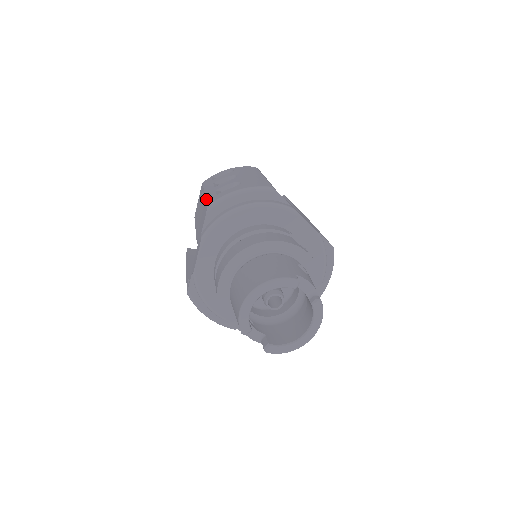
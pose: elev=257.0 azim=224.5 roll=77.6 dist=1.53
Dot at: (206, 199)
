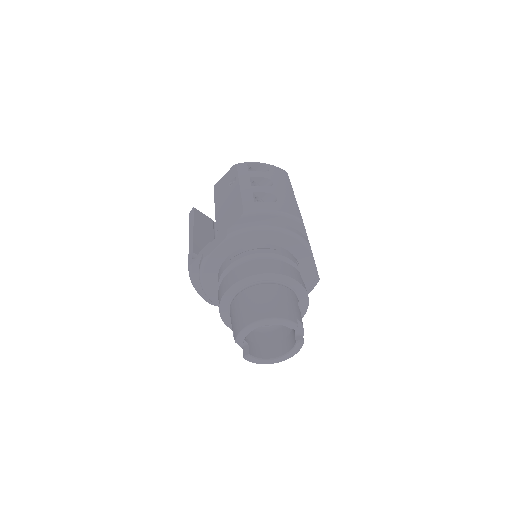
Dot at: (242, 198)
